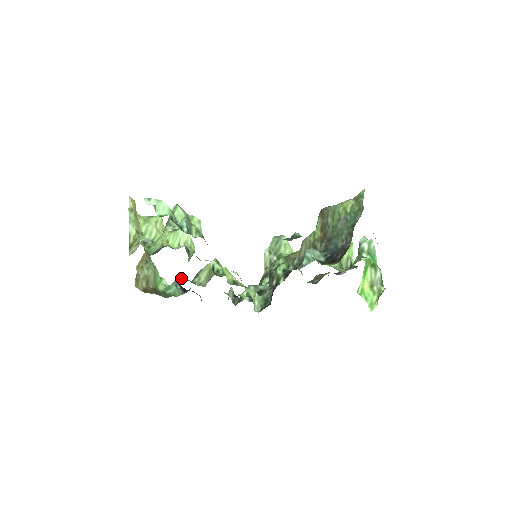
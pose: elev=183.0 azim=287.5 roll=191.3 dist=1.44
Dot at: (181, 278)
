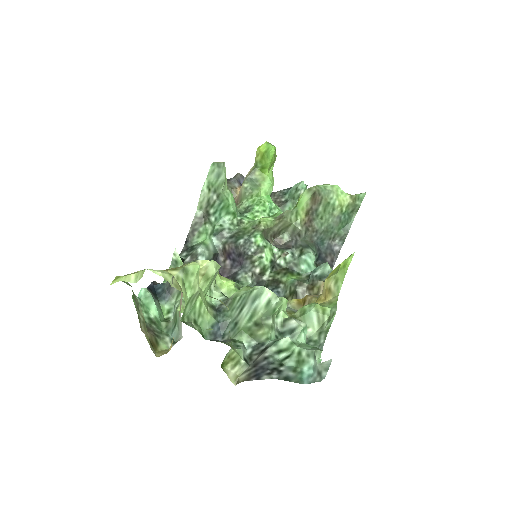
Dot at: occluded
